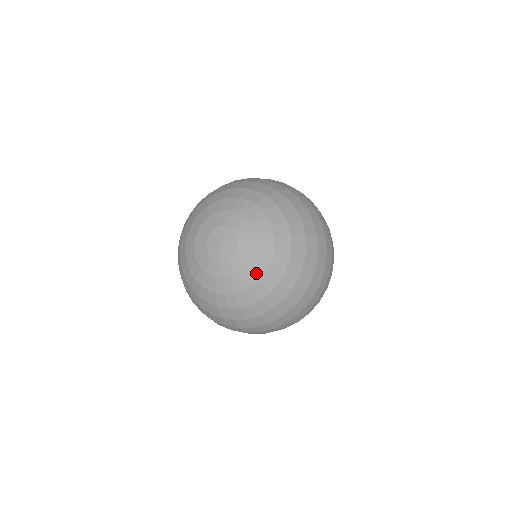
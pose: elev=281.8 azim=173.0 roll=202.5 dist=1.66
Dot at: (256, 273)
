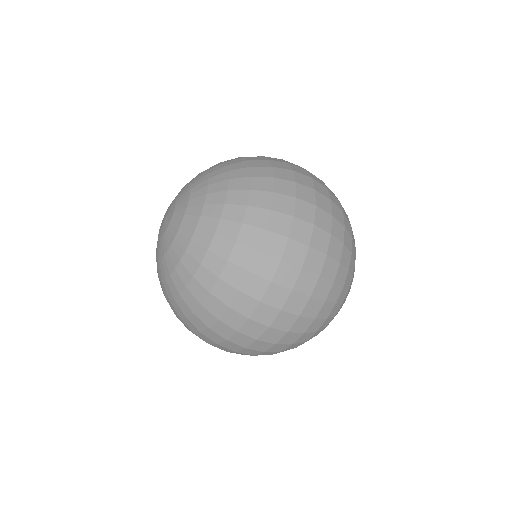
Dot at: (174, 258)
